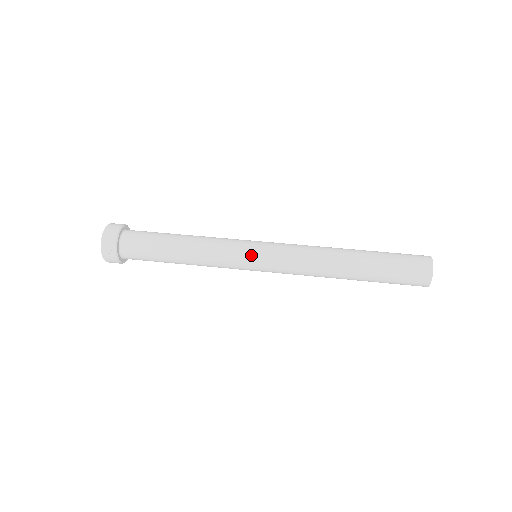
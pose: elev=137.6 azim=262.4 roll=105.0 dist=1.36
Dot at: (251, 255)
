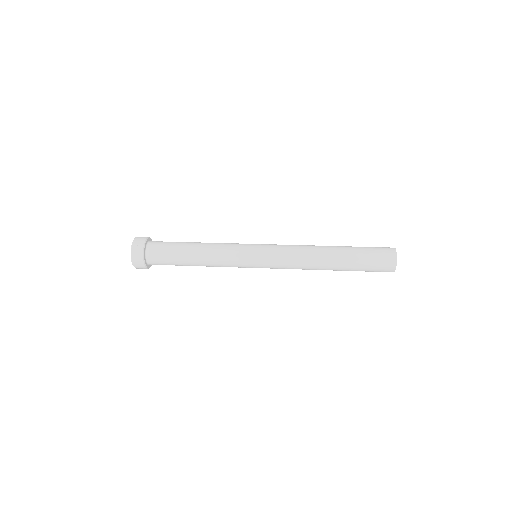
Dot at: (253, 246)
